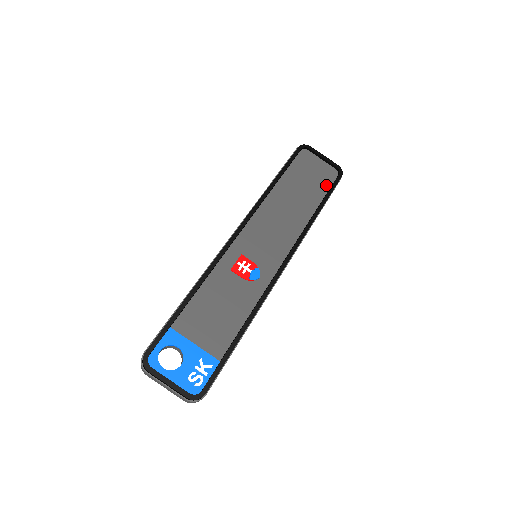
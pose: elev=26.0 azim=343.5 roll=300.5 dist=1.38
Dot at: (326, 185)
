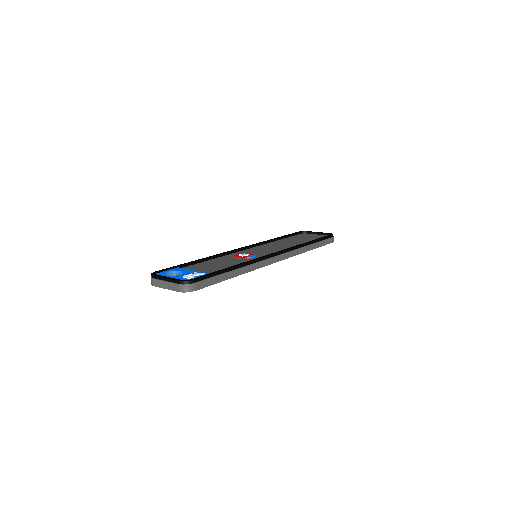
Dot at: occluded
